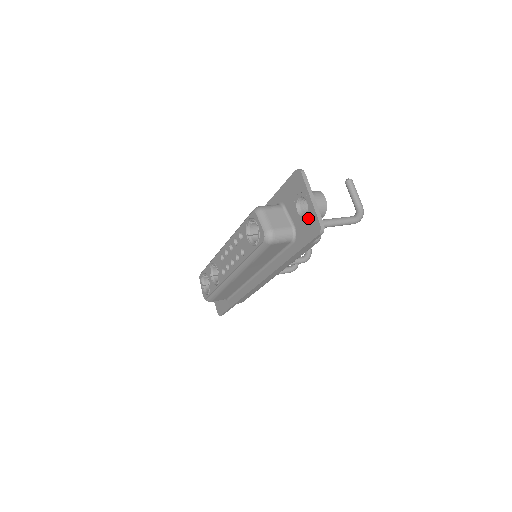
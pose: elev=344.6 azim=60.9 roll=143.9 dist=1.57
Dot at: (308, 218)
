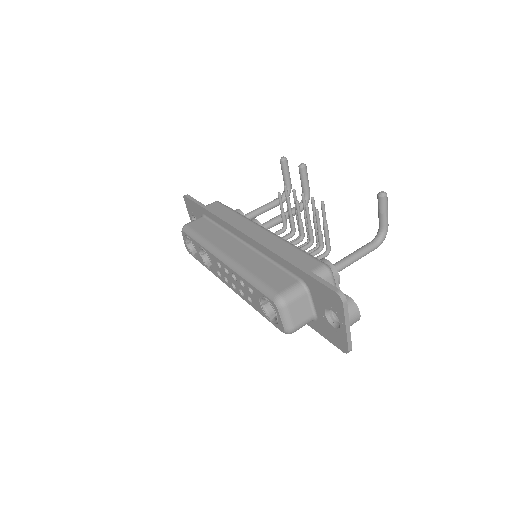
Dot at: (336, 332)
